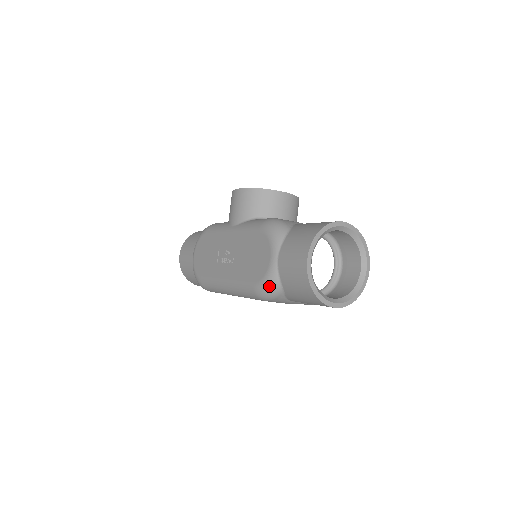
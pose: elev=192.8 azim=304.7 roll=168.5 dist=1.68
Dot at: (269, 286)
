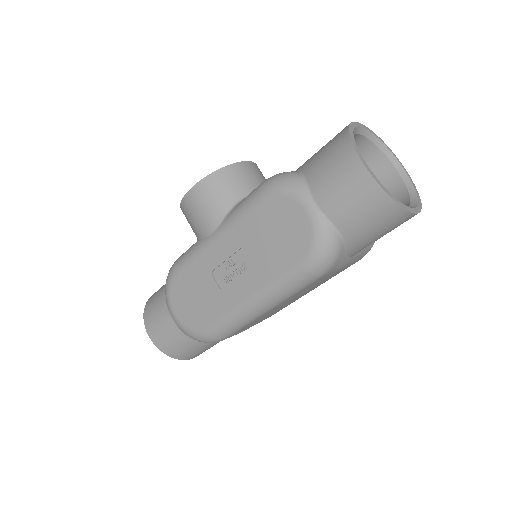
Dot at: (326, 245)
